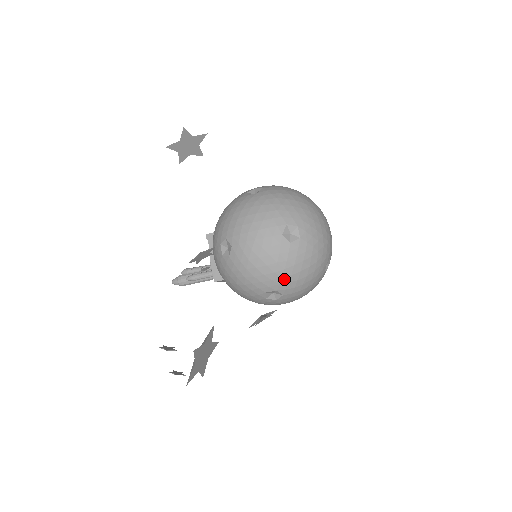
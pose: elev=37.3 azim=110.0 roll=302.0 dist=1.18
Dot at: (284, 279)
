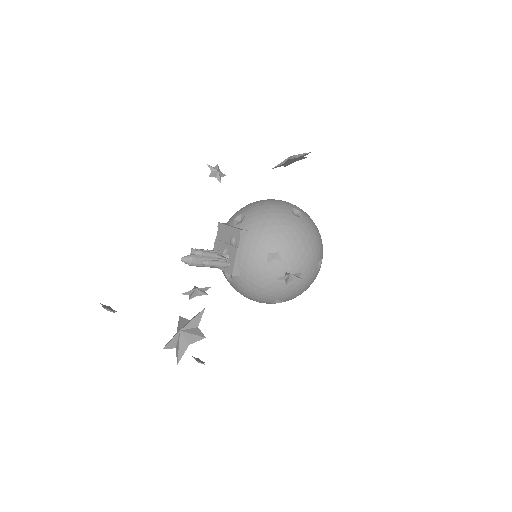
Dot at: (297, 294)
